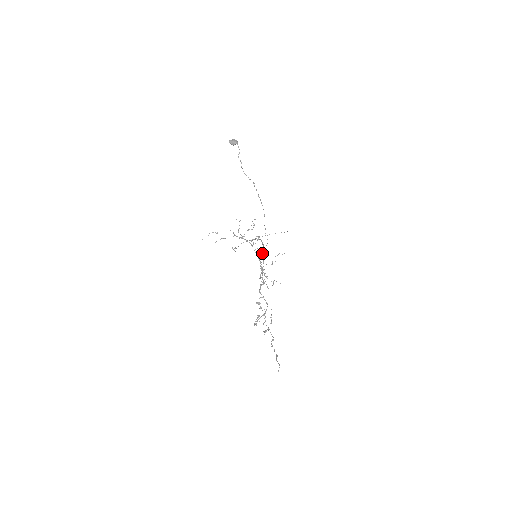
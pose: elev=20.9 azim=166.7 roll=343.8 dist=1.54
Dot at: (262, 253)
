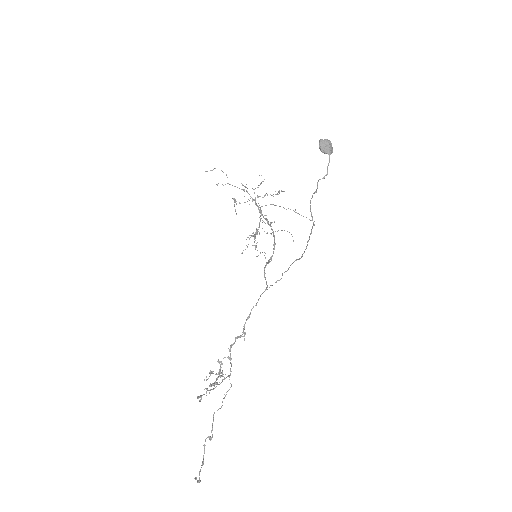
Dot at: (265, 277)
